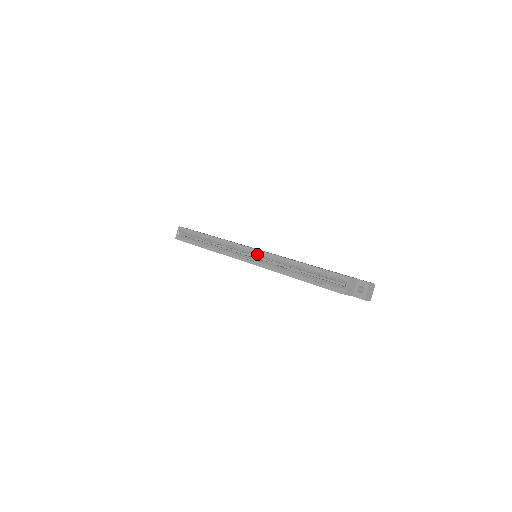
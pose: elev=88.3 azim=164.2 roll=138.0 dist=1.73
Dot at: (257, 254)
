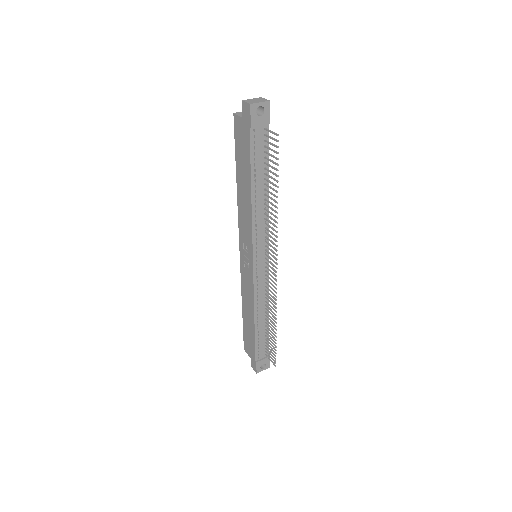
Dot at: occluded
